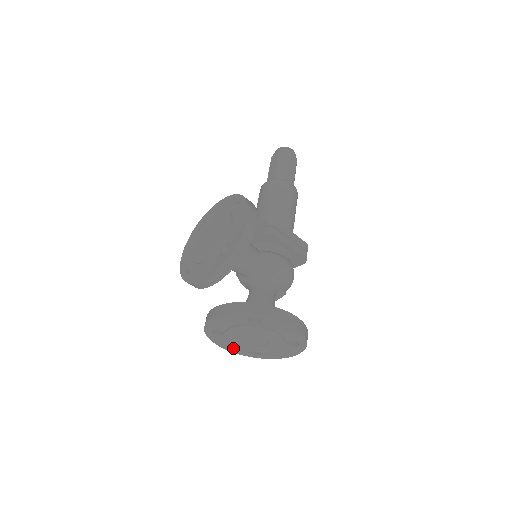
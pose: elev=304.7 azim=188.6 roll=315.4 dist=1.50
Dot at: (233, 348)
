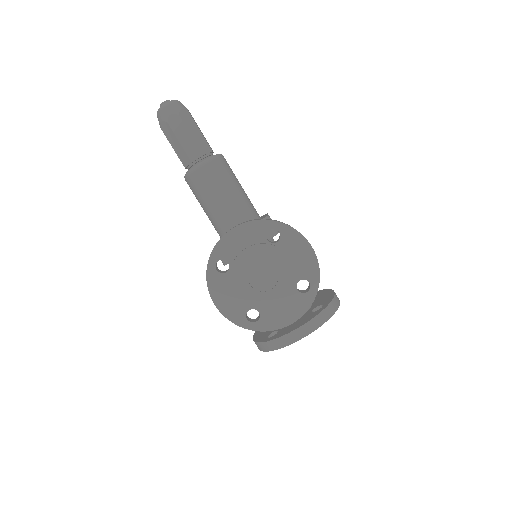
Dot at: occluded
